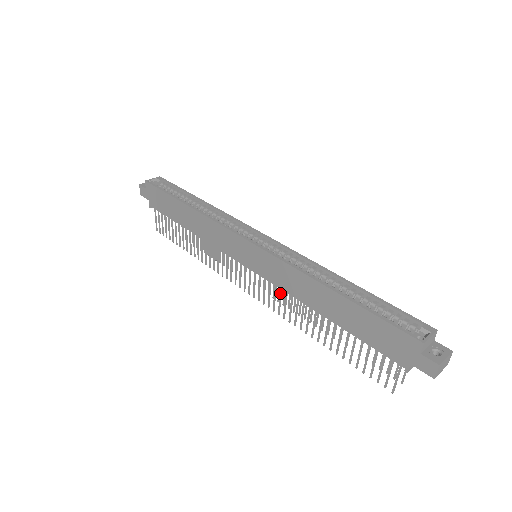
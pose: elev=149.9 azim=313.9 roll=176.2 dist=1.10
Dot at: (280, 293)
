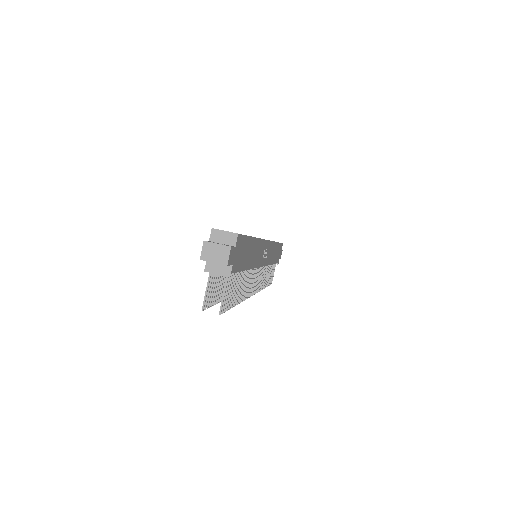
Dot at: occluded
